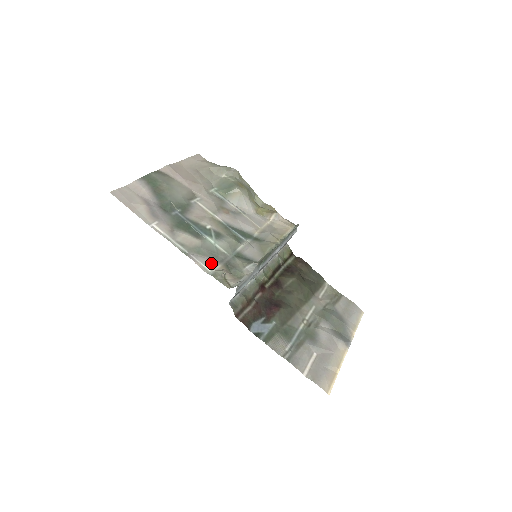
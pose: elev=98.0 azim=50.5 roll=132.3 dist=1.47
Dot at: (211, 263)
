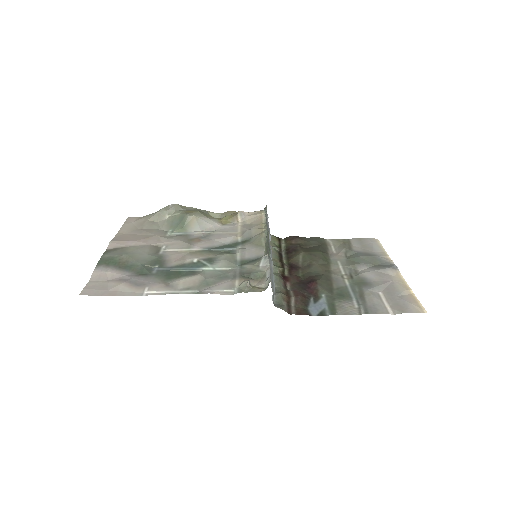
Dot at: (227, 285)
